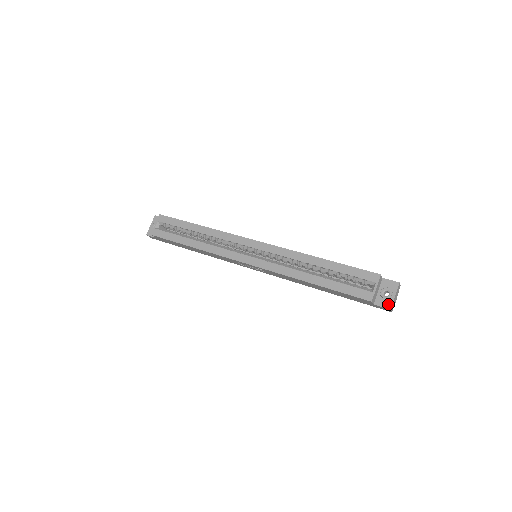
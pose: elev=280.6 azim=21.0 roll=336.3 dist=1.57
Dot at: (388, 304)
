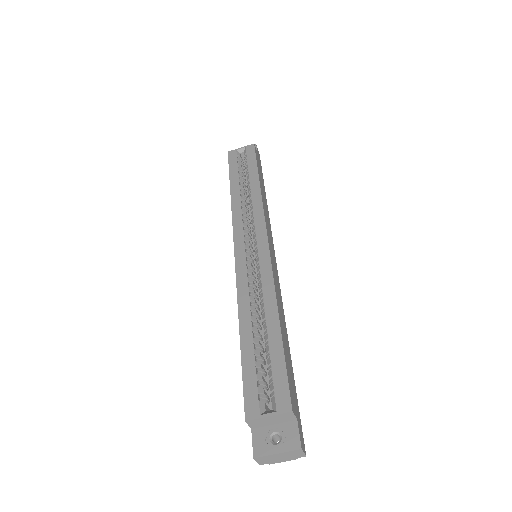
Dot at: (260, 450)
